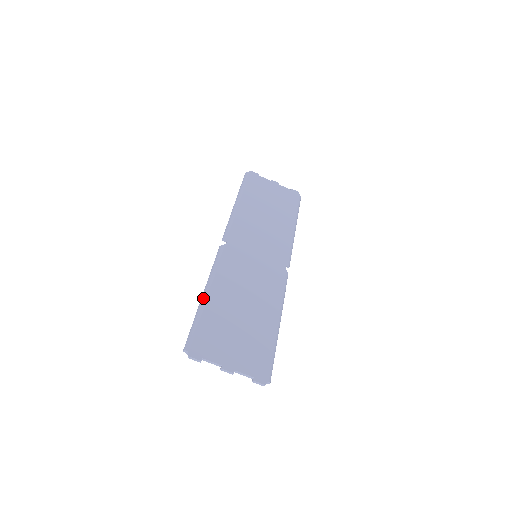
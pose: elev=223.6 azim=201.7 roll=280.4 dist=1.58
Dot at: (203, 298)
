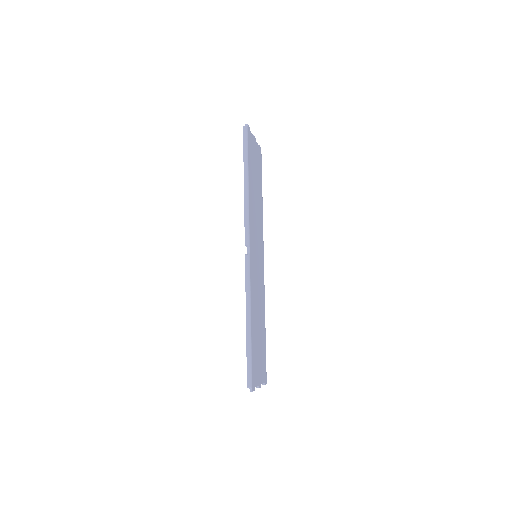
Dot at: (249, 328)
